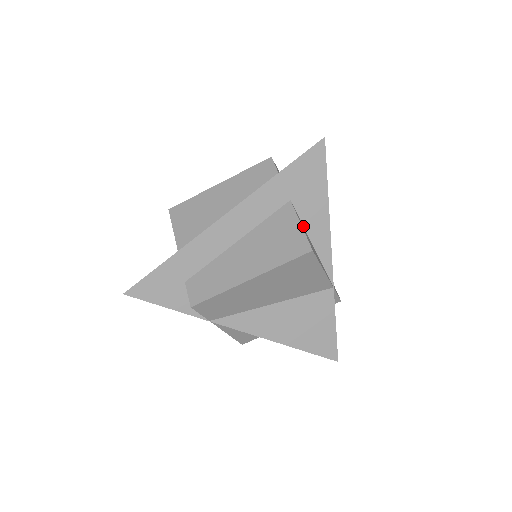
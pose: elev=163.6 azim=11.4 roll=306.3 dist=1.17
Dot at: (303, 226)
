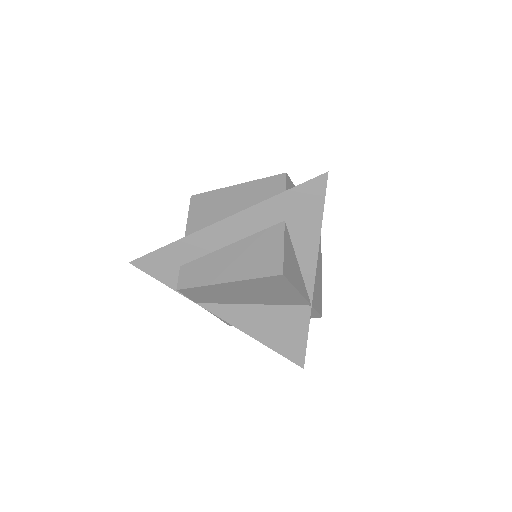
Dot at: (292, 246)
